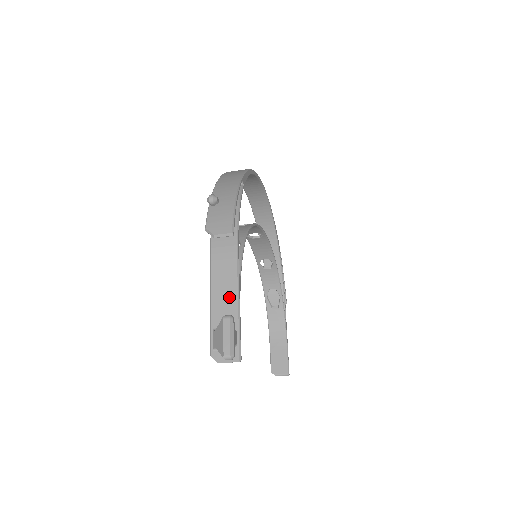
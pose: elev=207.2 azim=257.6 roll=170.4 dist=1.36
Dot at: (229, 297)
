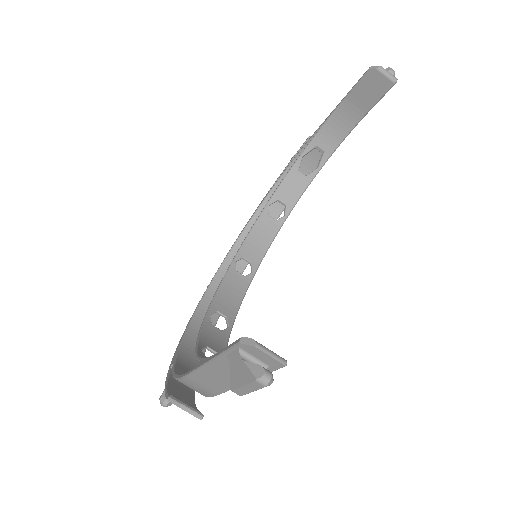
Dot at: (352, 116)
